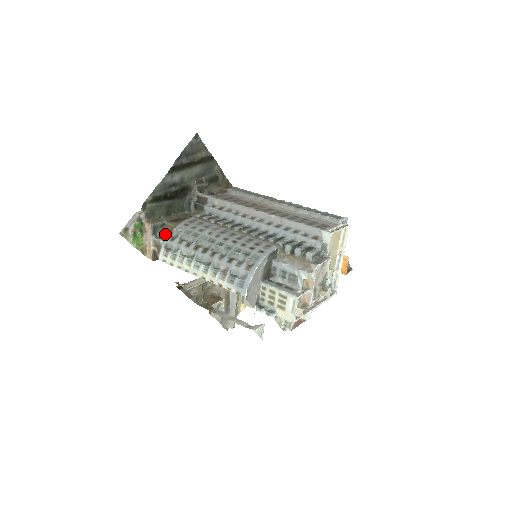
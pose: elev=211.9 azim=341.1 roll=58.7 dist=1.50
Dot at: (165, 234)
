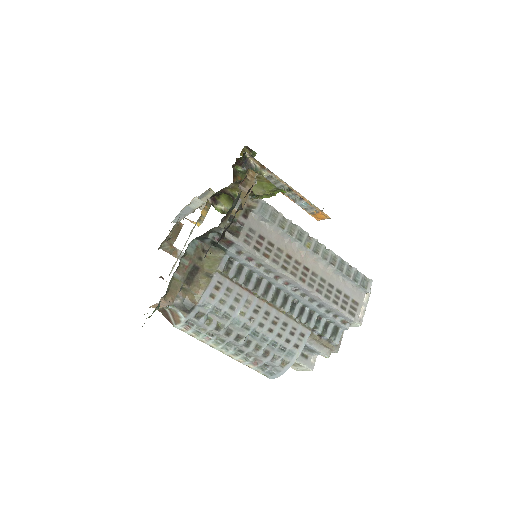
Dot at: (185, 307)
